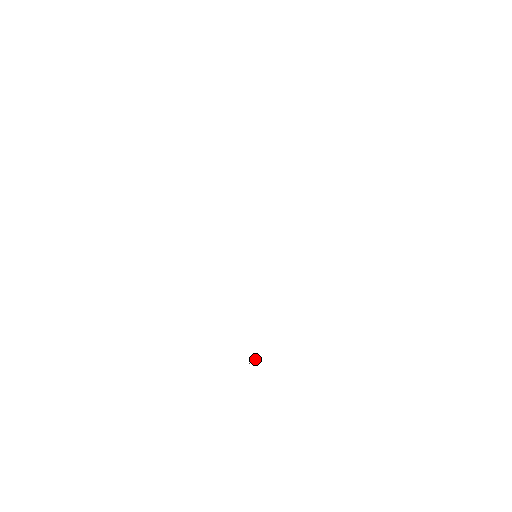
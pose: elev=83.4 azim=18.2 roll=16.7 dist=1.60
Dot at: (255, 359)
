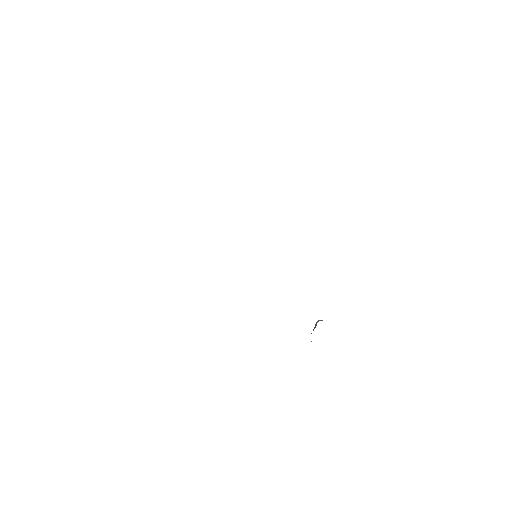
Dot at: (315, 326)
